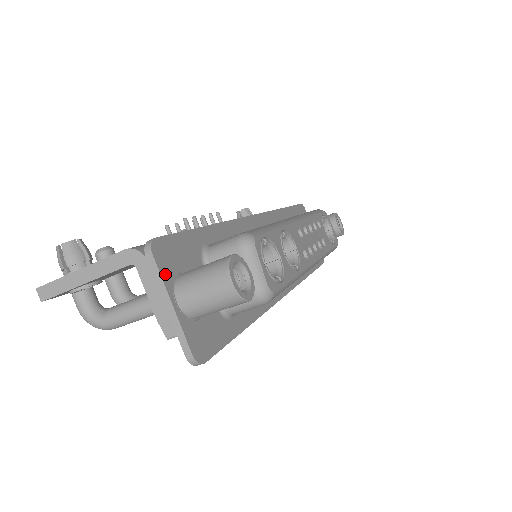
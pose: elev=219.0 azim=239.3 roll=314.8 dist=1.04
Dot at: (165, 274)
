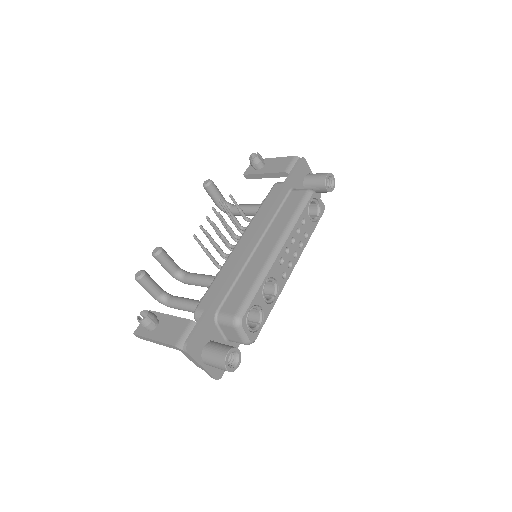
Dot at: (196, 356)
